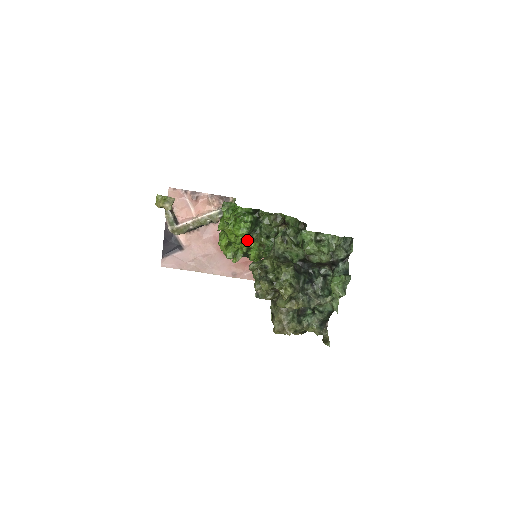
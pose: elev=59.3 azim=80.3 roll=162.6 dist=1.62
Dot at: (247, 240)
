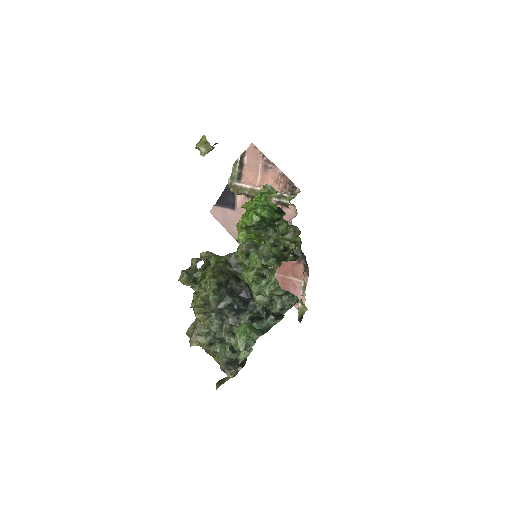
Dot at: (259, 235)
